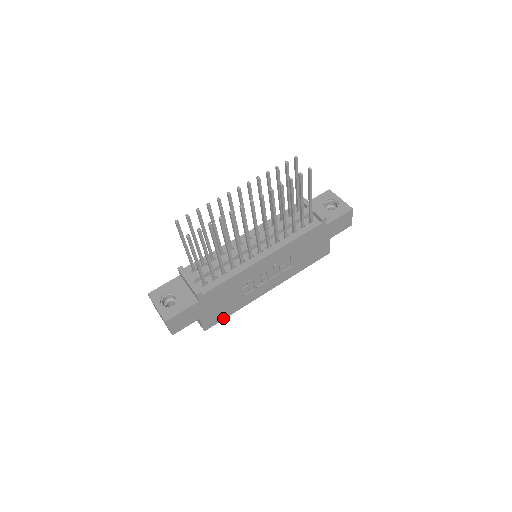
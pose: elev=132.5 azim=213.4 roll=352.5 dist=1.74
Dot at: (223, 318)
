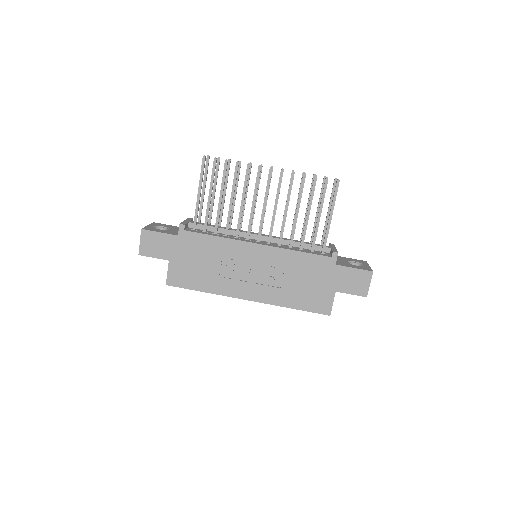
Dot at: (189, 287)
